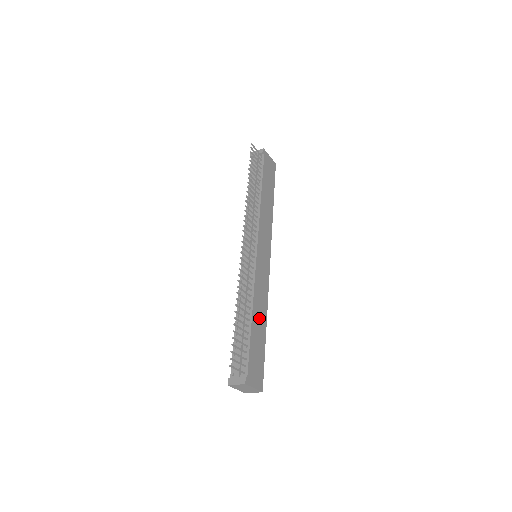
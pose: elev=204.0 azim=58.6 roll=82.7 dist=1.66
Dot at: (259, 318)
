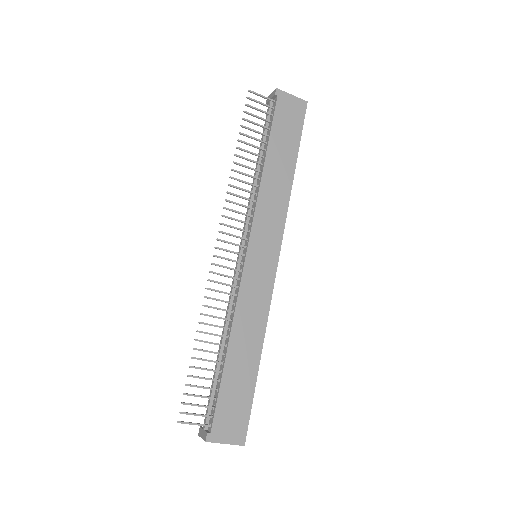
Dot at: (244, 348)
